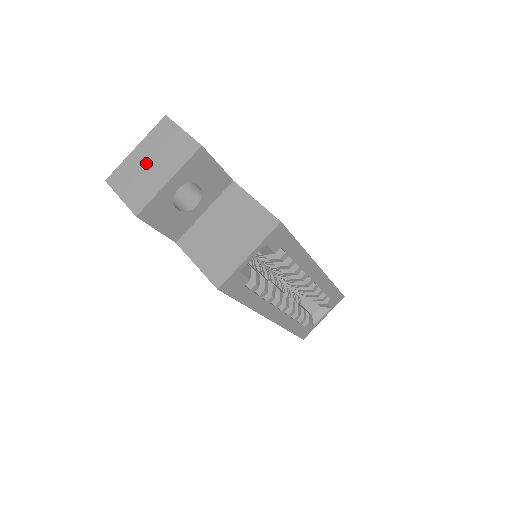
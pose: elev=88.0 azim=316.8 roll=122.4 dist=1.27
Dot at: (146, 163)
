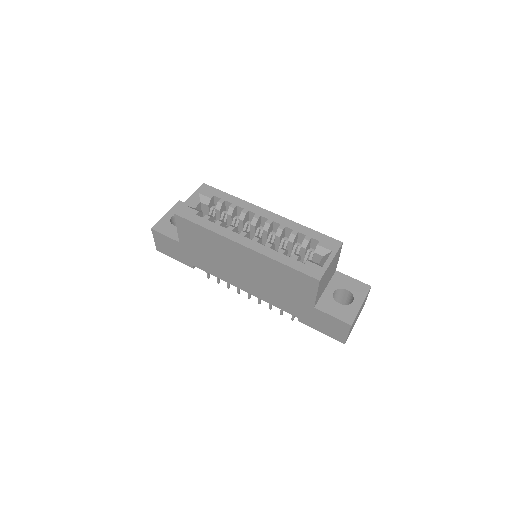
Dot at: occluded
